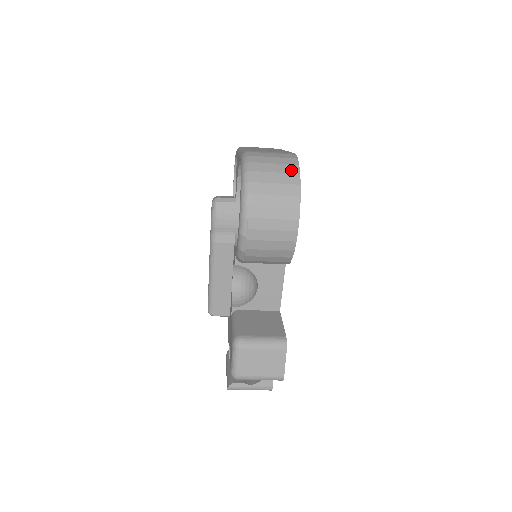
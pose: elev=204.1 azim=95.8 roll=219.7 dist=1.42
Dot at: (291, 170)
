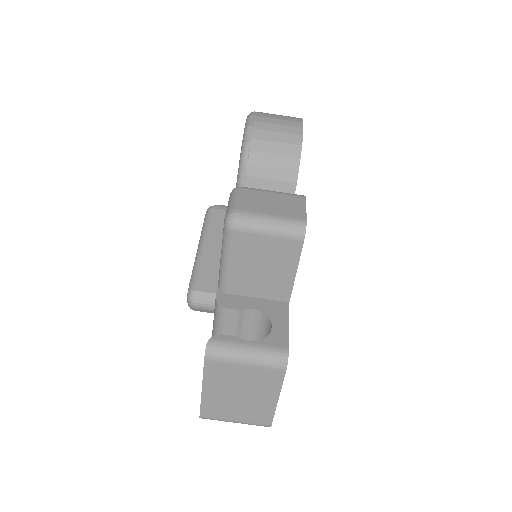
Dot at: occluded
